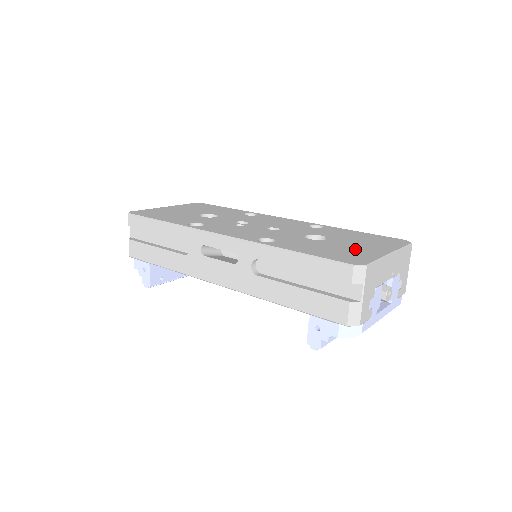
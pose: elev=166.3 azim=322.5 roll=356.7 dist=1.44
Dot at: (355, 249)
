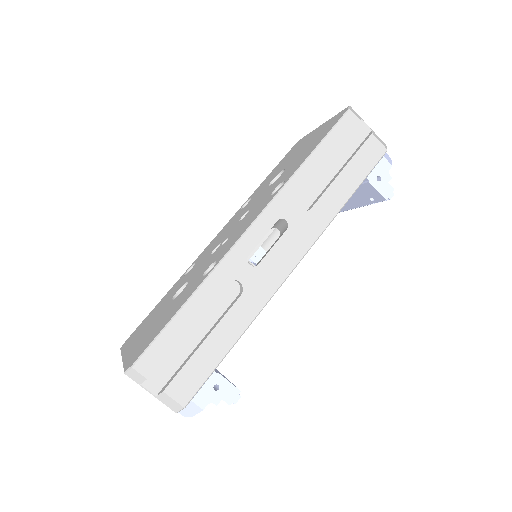
Dot at: (312, 139)
